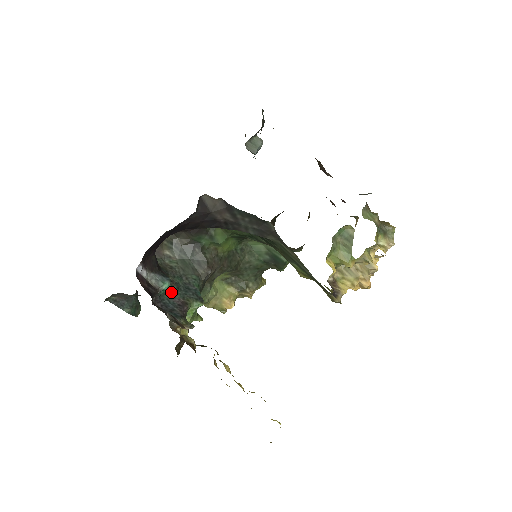
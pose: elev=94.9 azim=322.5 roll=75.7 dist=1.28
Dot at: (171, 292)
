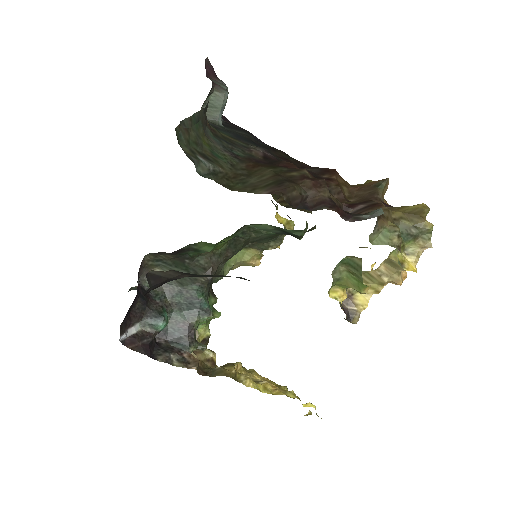
Dot at: (173, 317)
